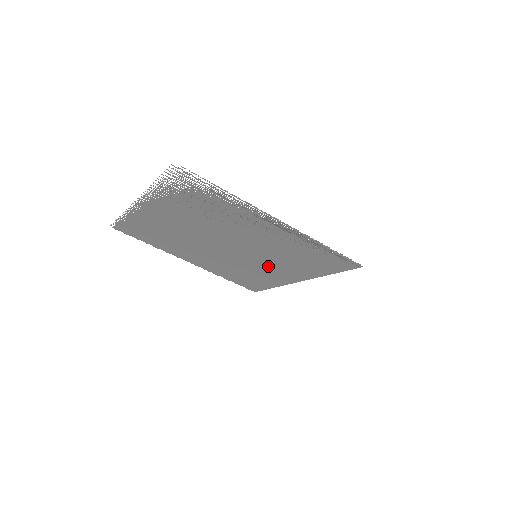
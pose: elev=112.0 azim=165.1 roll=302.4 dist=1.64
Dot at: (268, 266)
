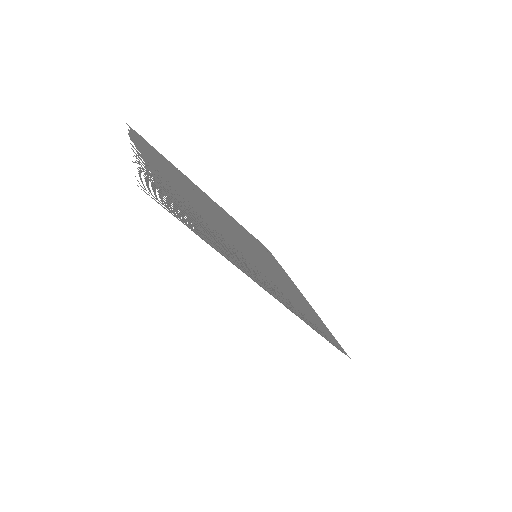
Dot at: occluded
